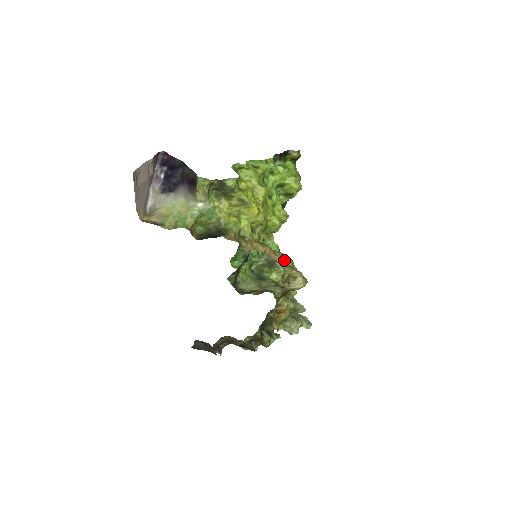
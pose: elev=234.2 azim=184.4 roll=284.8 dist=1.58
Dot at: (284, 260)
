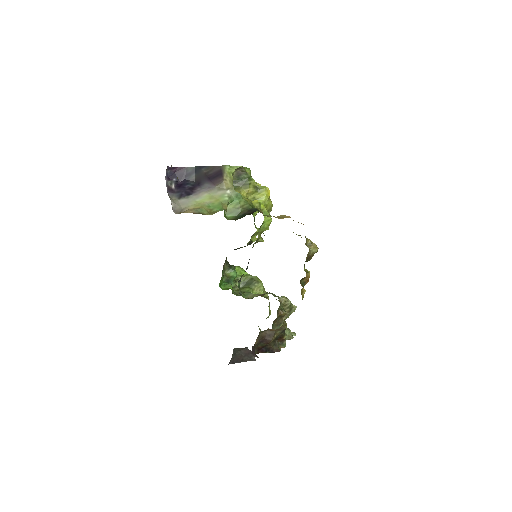
Dot at: (296, 234)
